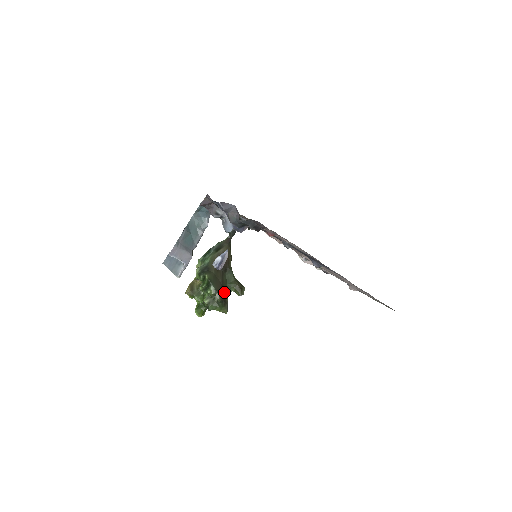
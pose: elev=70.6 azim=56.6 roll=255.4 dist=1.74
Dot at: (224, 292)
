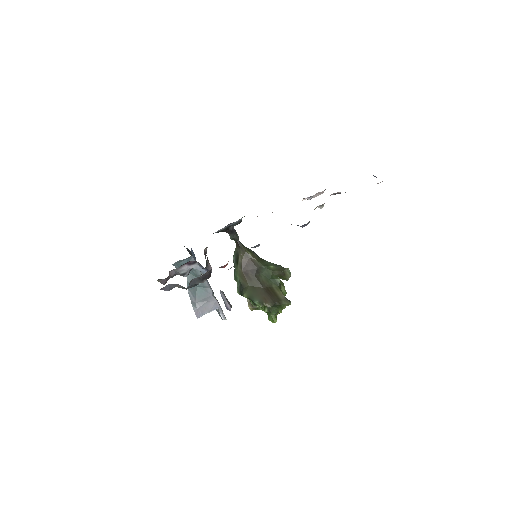
Dot at: (272, 291)
